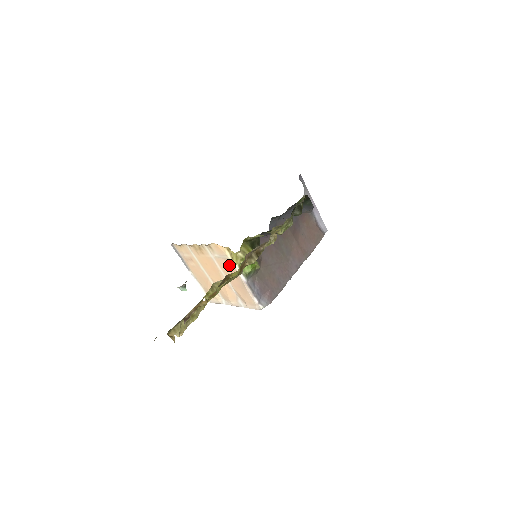
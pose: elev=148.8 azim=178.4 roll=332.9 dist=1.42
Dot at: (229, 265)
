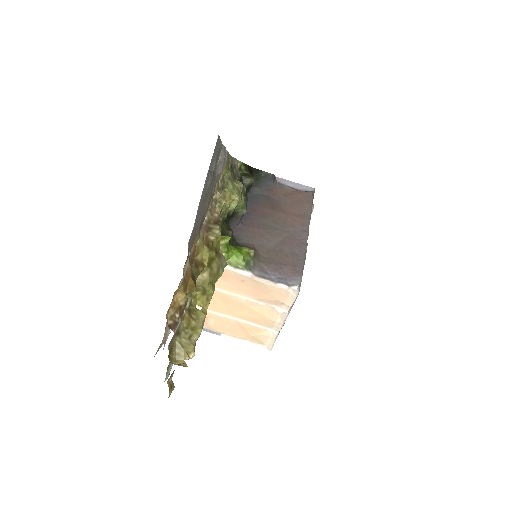
Dot at: (223, 275)
